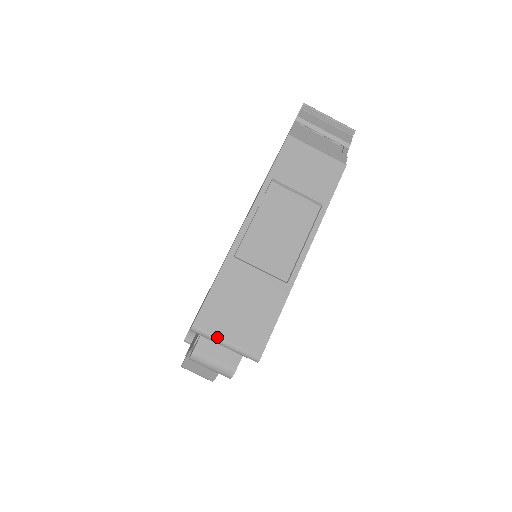
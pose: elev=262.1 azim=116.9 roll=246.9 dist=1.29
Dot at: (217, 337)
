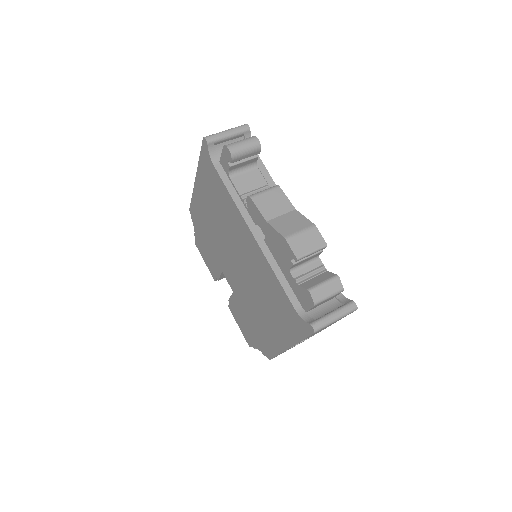
Dot at: (219, 133)
